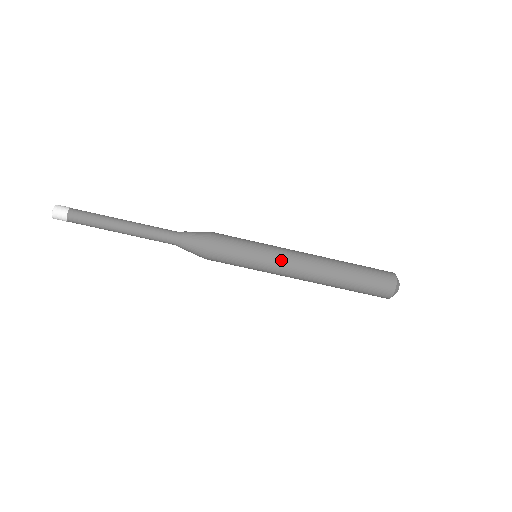
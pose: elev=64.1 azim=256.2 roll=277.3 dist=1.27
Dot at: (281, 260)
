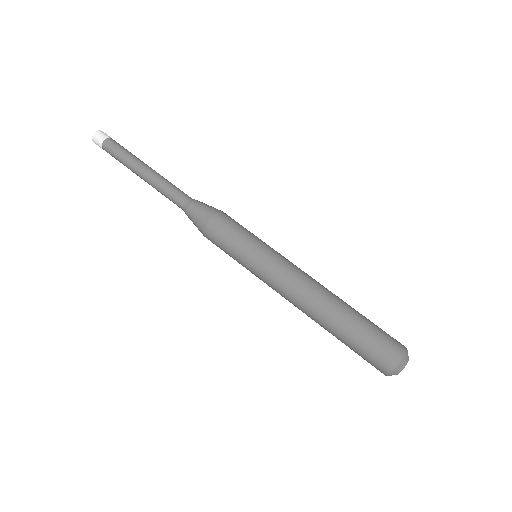
Dot at: (285, 260)
